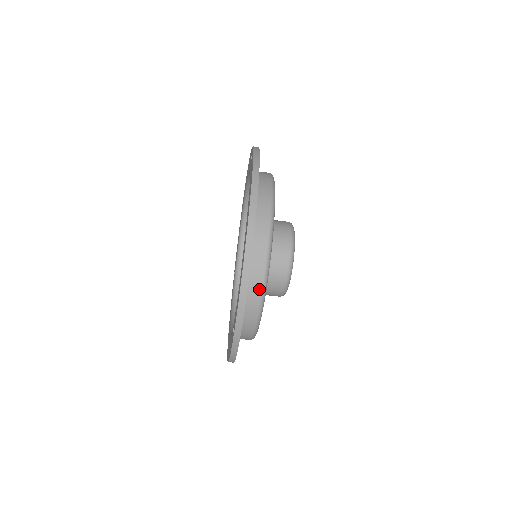
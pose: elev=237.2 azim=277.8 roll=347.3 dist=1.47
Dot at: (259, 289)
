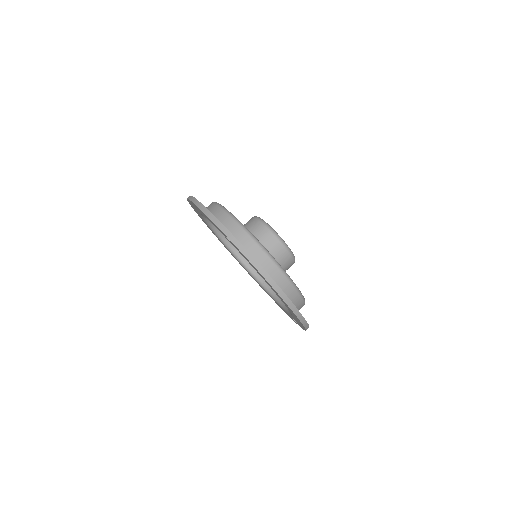
Dot at: (223, 213)
